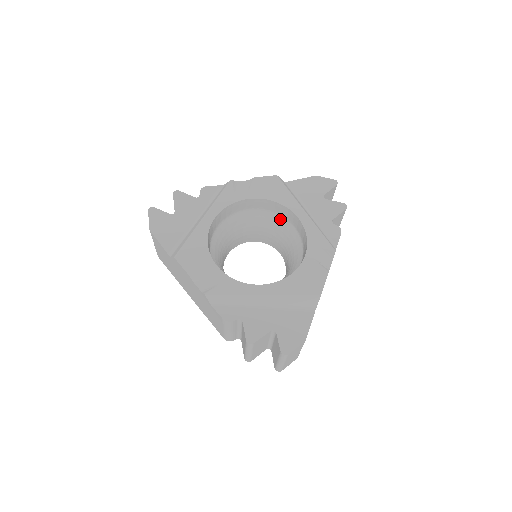
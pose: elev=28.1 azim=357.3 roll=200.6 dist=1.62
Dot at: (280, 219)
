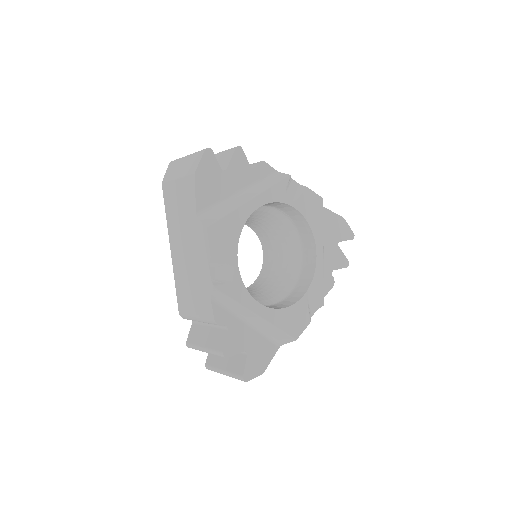
Dot at: (296, 237)
